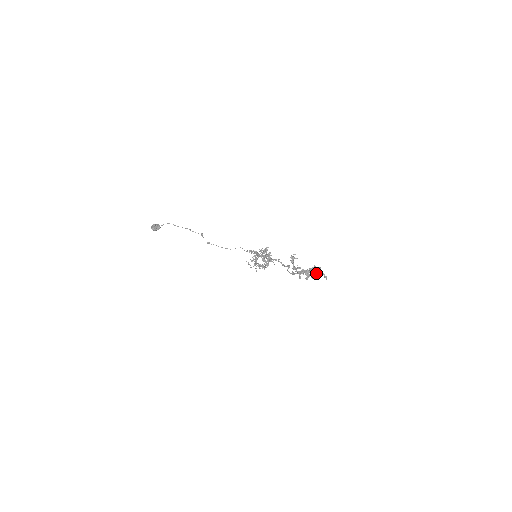
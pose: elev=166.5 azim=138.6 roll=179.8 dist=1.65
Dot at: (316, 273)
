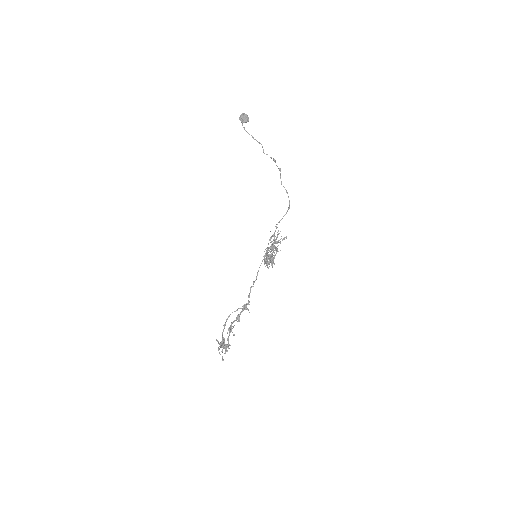
Dot at: (219, 352)
